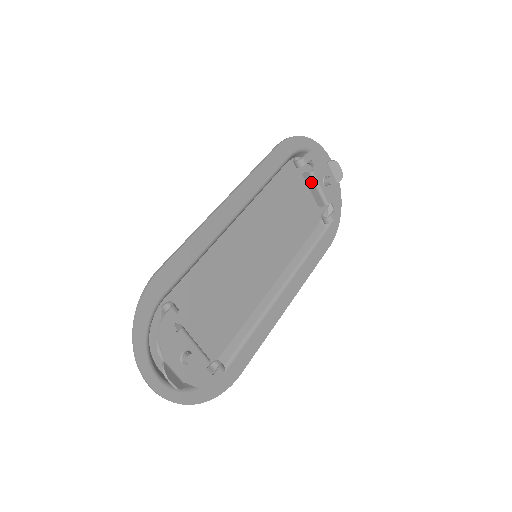
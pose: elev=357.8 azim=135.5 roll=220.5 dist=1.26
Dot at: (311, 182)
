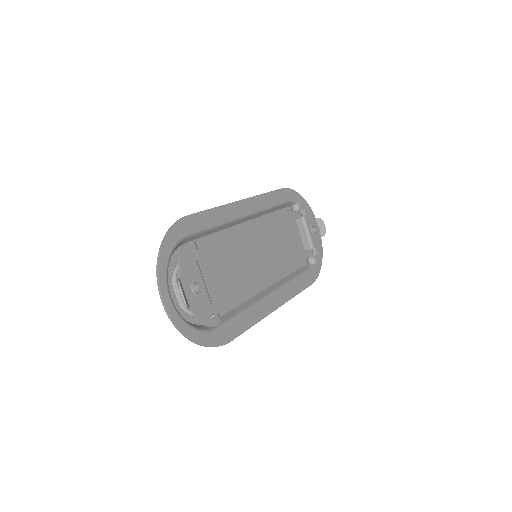
Dot at: (302, 226)
